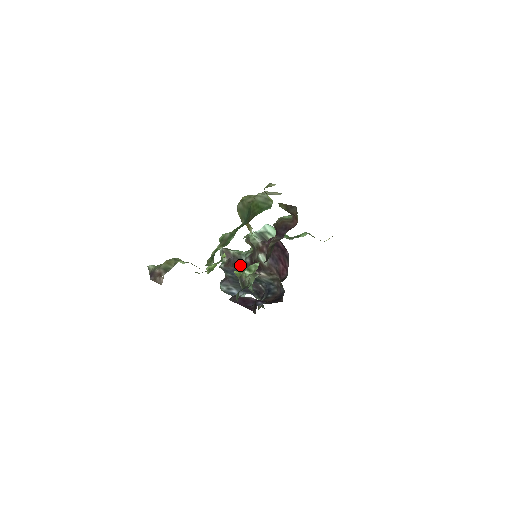
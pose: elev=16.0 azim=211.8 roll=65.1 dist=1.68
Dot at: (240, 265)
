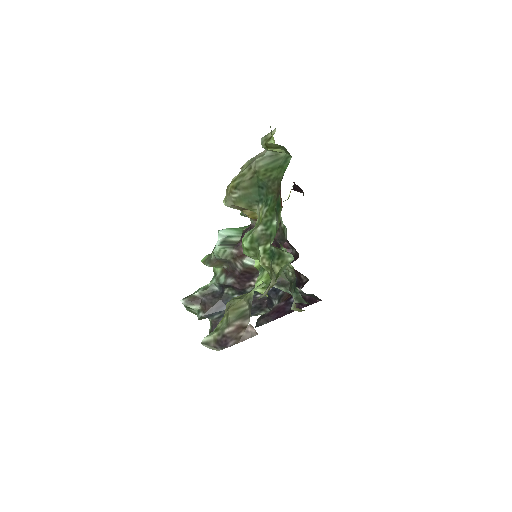
Dot at: (220, 297)
